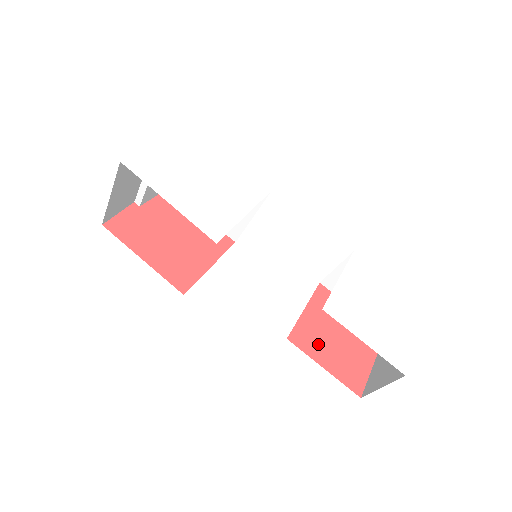
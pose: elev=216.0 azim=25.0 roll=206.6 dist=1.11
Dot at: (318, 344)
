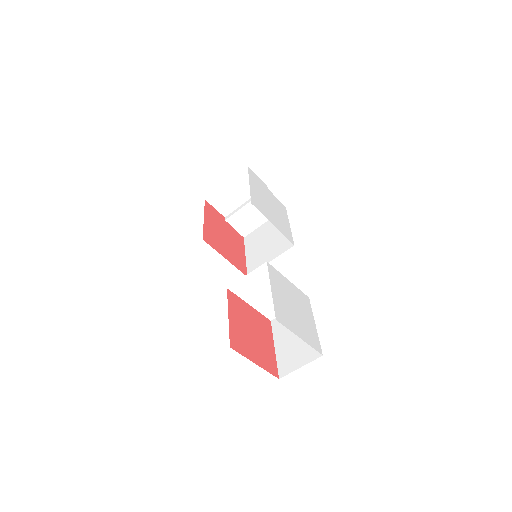
Dot at: (238, 313)
